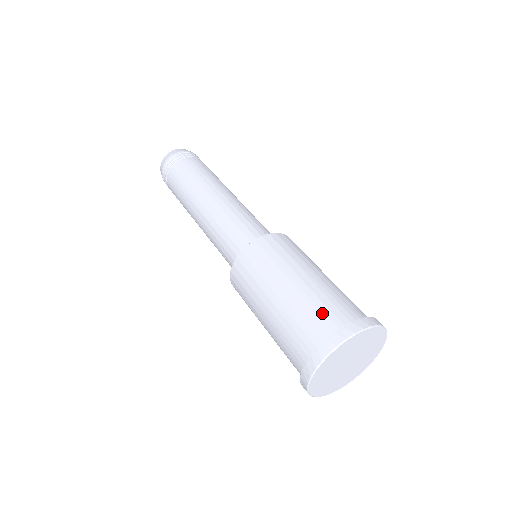
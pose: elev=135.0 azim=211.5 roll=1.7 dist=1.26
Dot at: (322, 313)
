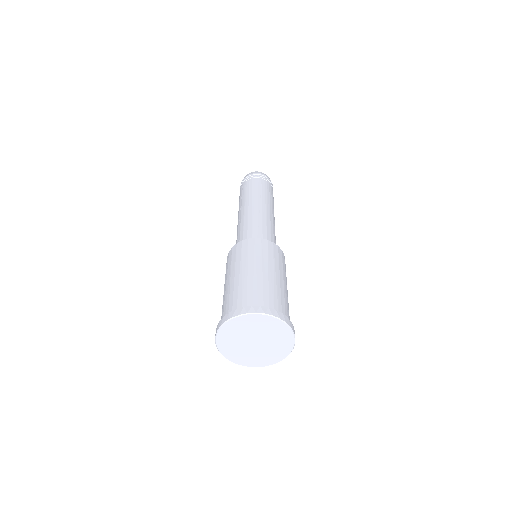
Dot at: (277, 300)
